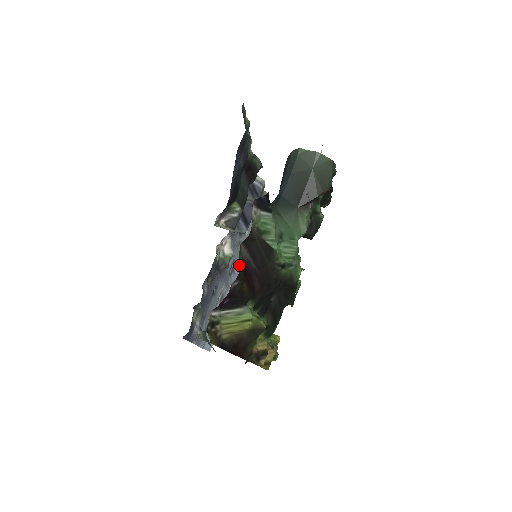
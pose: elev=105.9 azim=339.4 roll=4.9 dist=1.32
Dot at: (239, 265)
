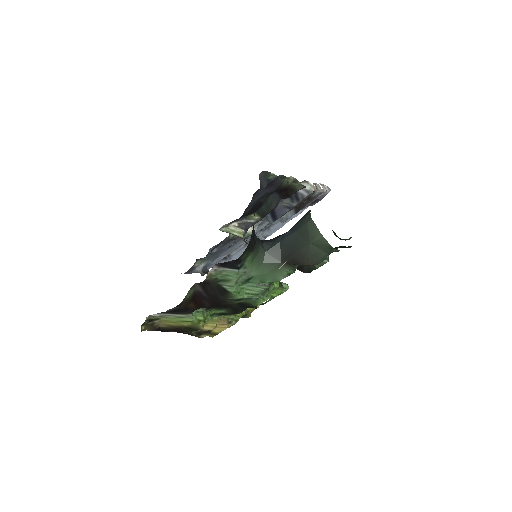
Dot at: (277, 225)
